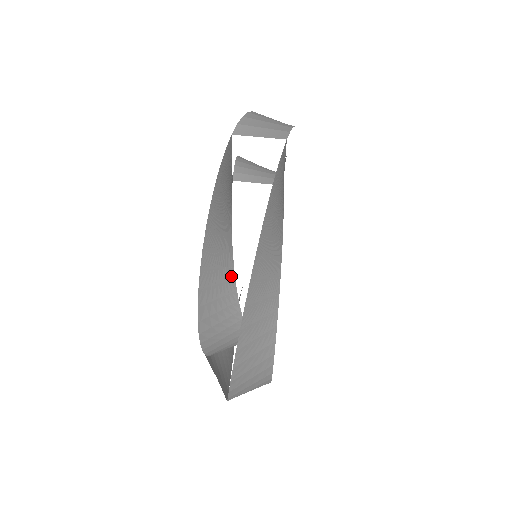
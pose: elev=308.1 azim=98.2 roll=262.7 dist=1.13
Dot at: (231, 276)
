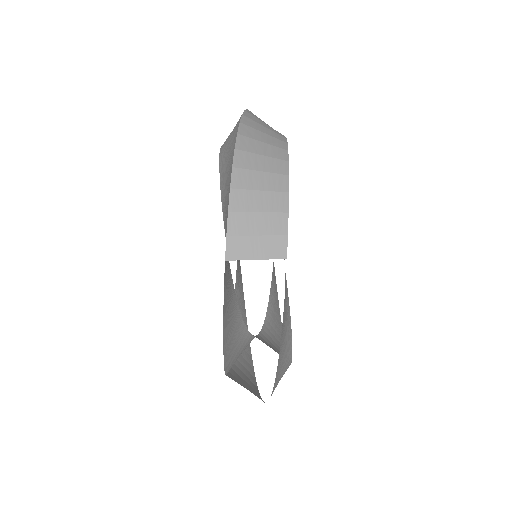
Dot at: (246, 336)
